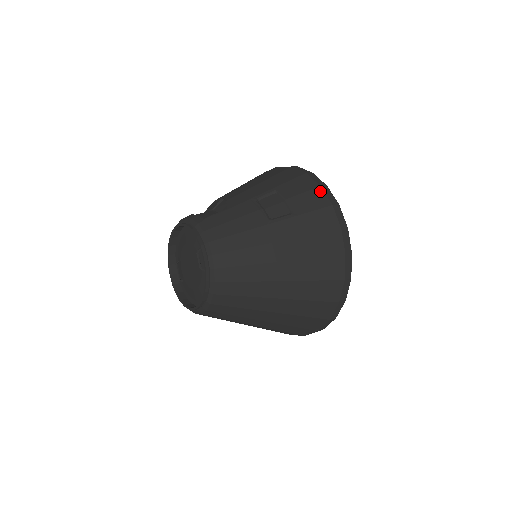
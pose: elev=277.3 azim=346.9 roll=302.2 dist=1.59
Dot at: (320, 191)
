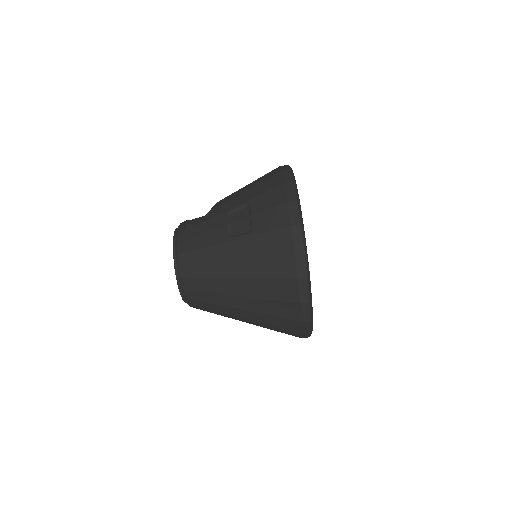
Dot at: (285, 208)
